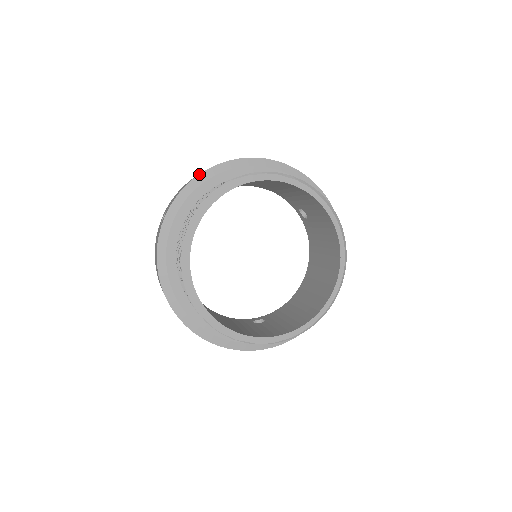
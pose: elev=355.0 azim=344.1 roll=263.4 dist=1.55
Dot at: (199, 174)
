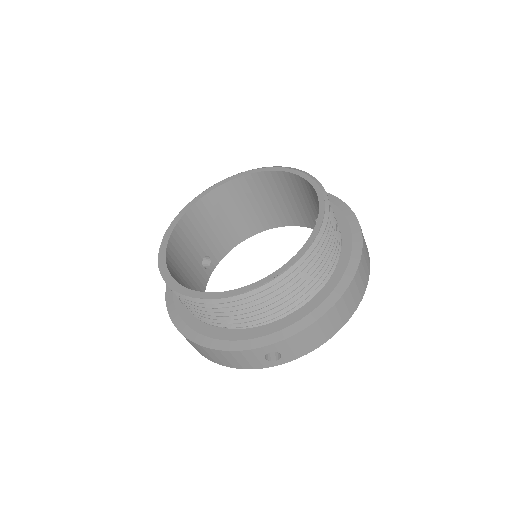
Dot at: occluded
